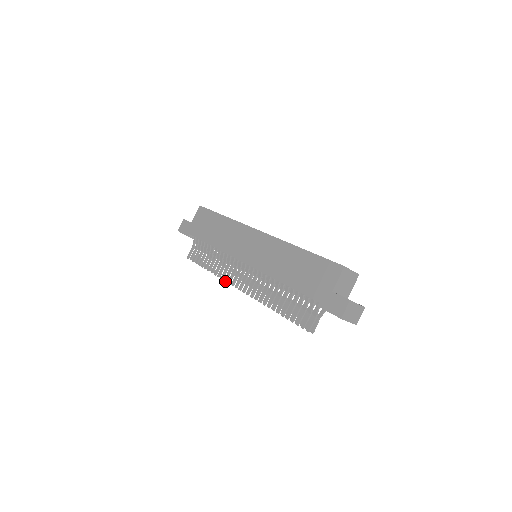
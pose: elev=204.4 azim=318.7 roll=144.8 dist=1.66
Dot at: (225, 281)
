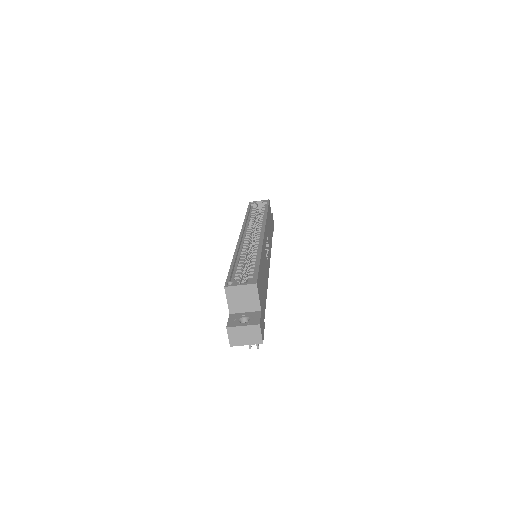
Dot at: occluded
